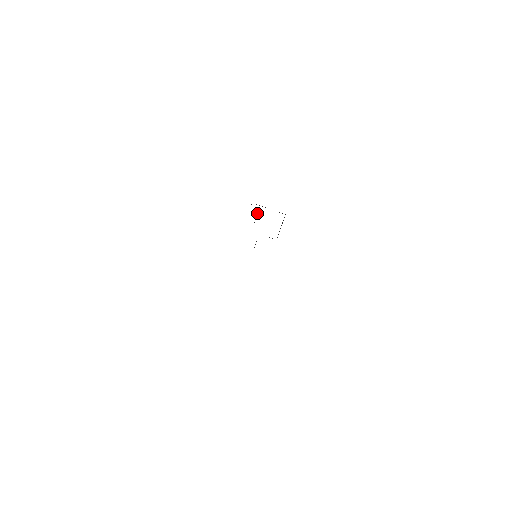
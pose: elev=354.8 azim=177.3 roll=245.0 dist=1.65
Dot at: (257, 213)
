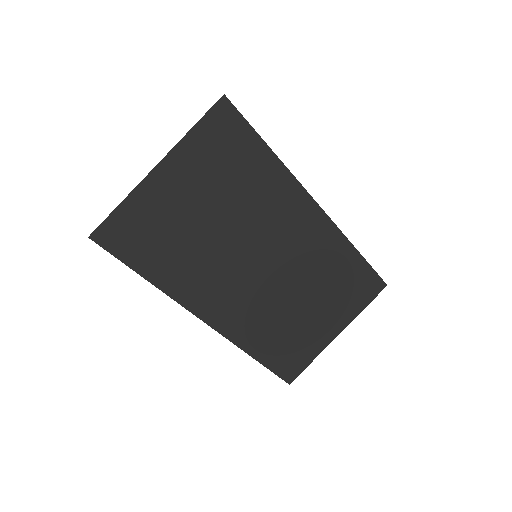
Dot at: occluded
